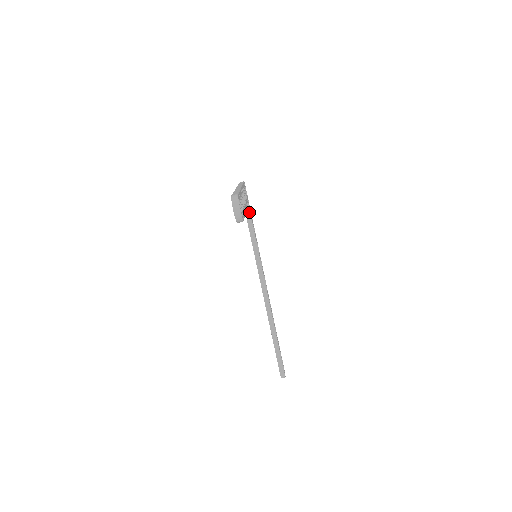
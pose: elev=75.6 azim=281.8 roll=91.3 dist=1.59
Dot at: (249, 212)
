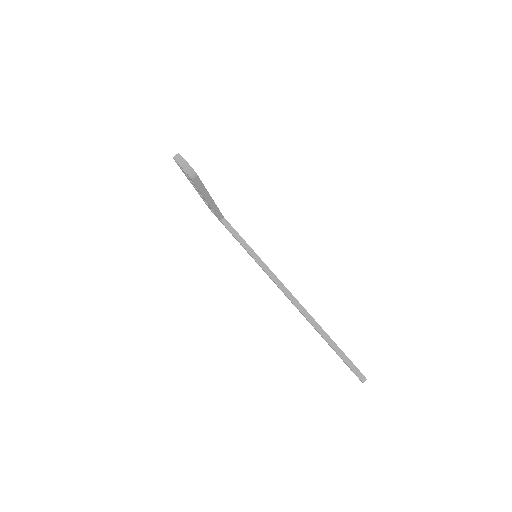
Dot at: (230, 226)
